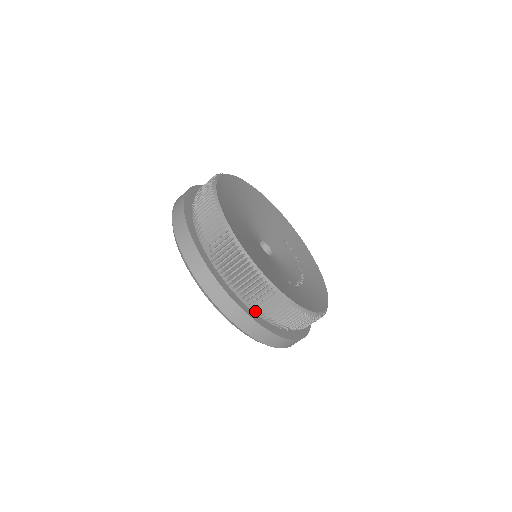
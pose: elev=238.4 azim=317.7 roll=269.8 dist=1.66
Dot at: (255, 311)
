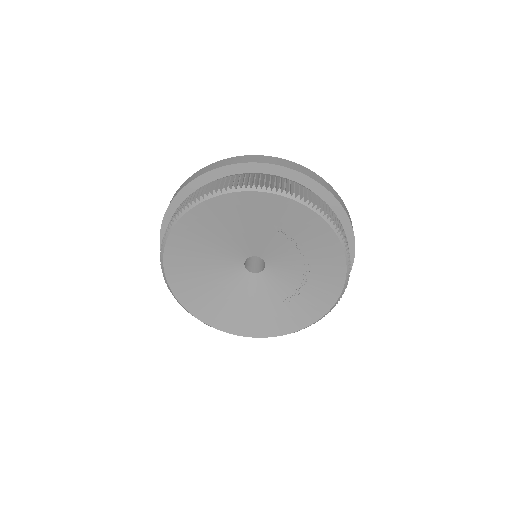
Dot at: occluded
